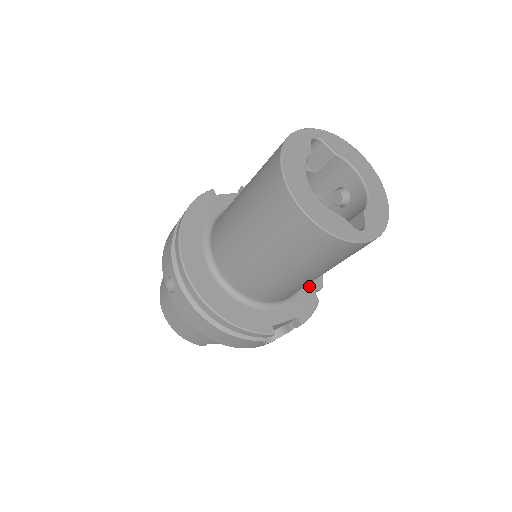
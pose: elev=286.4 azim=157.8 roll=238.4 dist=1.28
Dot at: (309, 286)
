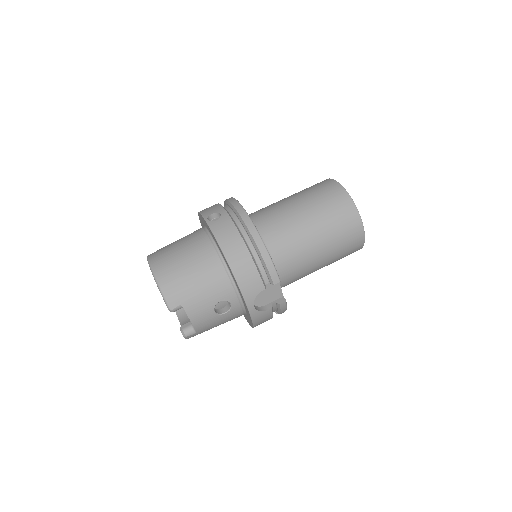
Dot at: occluded
